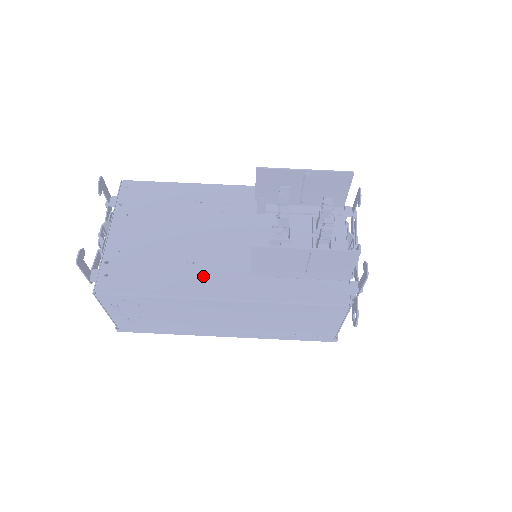
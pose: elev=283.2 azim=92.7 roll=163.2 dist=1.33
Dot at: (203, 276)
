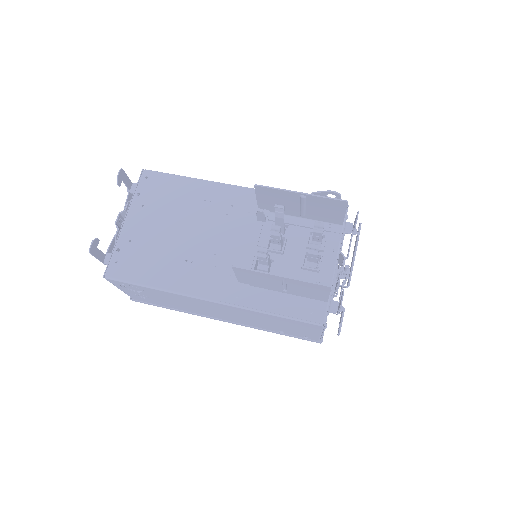
Dot at: (197, 276)
